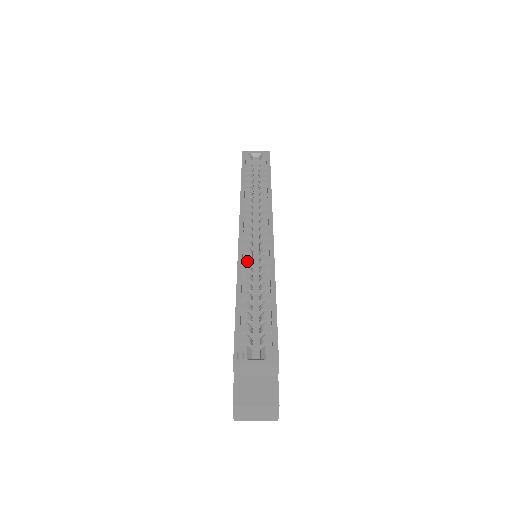
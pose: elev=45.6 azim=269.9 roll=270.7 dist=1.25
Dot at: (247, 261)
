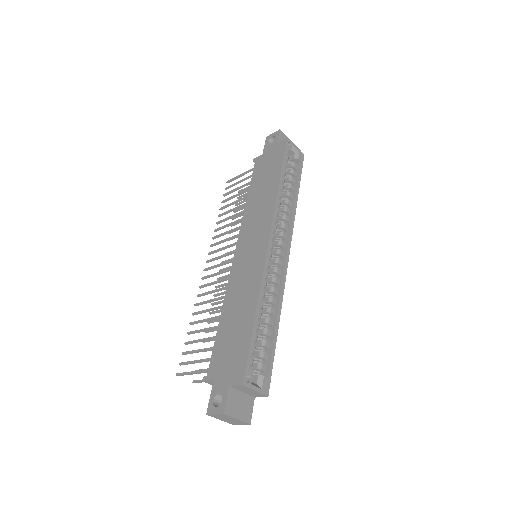
Dot at: (266, 276)
